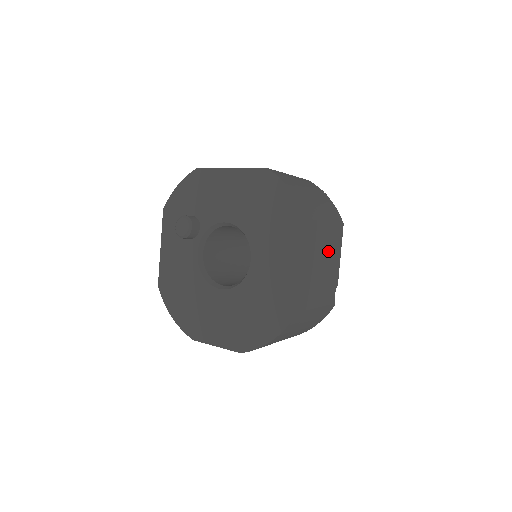
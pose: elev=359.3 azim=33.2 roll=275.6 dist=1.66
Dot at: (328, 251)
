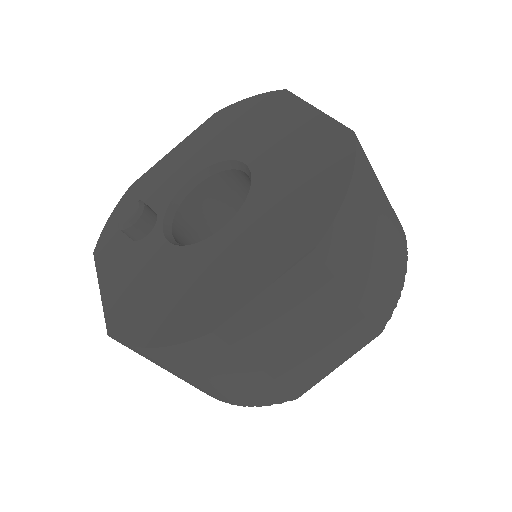
Dot at: occluded
